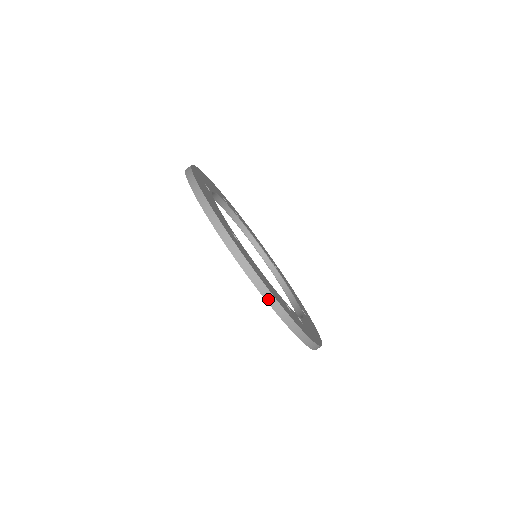
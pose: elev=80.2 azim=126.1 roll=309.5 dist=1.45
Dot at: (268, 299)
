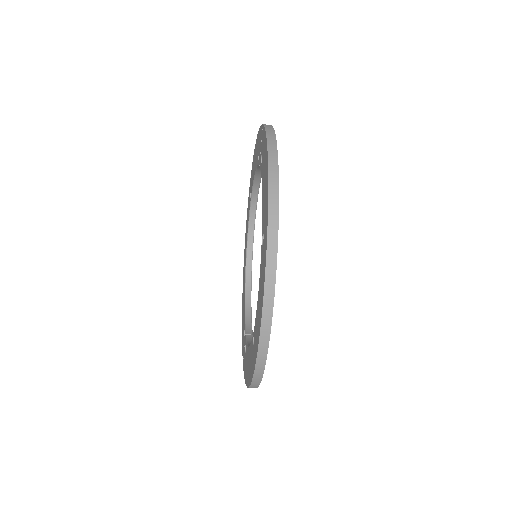
Dot at: occluded
